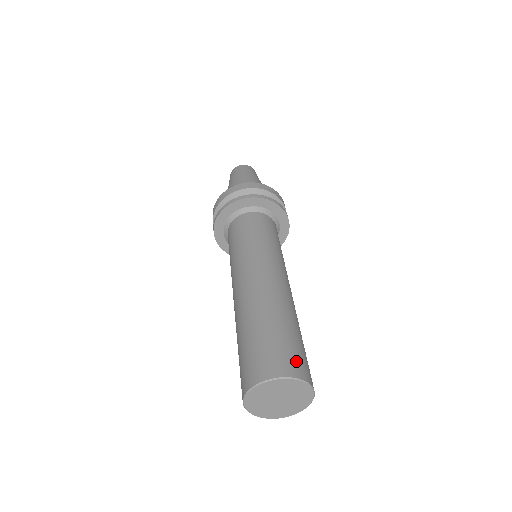
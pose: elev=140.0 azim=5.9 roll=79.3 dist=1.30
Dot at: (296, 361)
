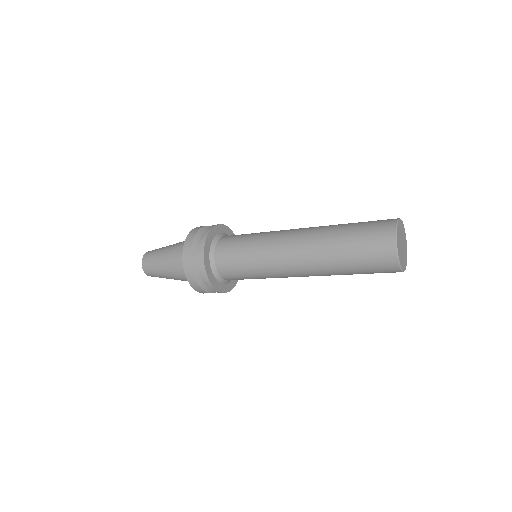
Dot at: occluded
